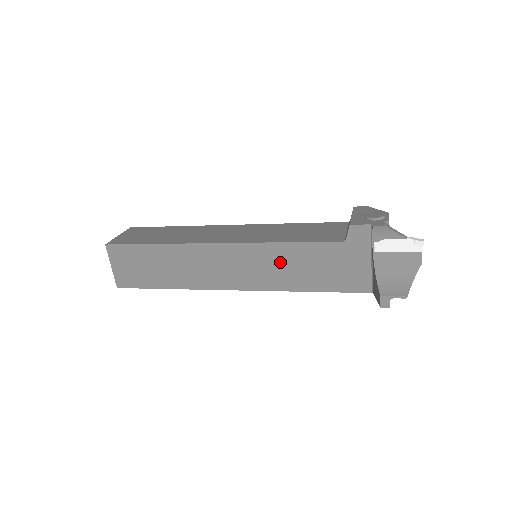
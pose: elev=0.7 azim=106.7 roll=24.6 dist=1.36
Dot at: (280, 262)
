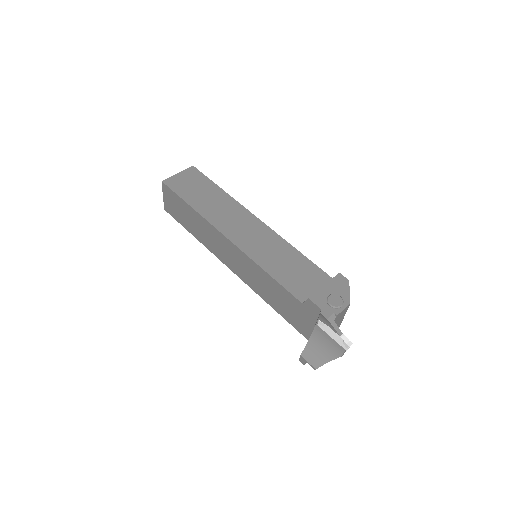
Dot at: (260, 279)
